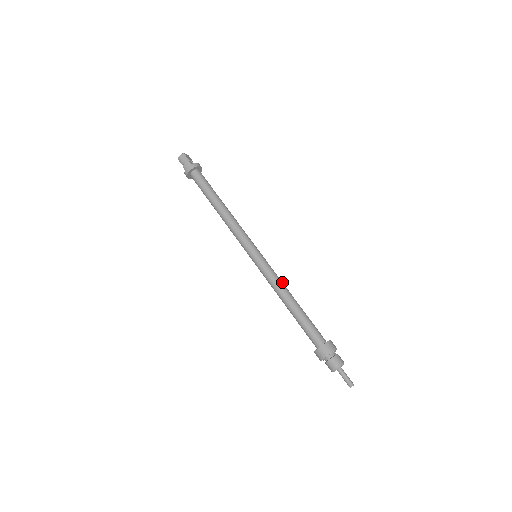
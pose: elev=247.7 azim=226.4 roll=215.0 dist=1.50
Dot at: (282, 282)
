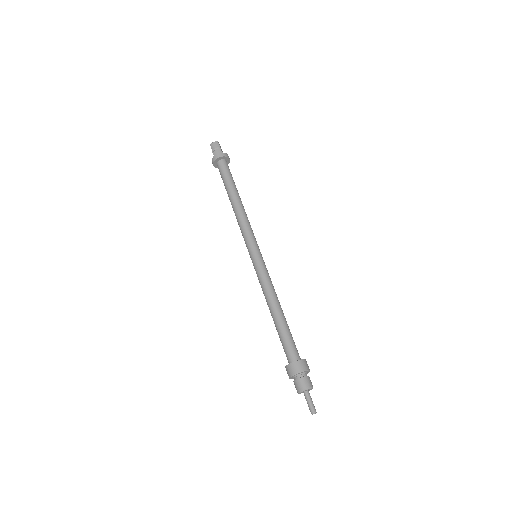
Dot at: occluded
